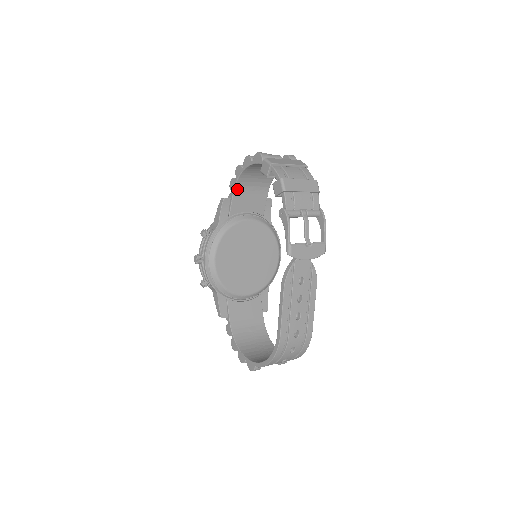
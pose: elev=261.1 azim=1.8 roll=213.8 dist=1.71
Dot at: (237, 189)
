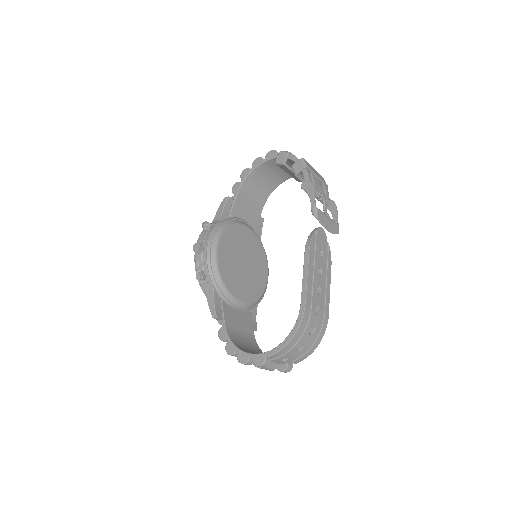
Dot at: (240, 192)
